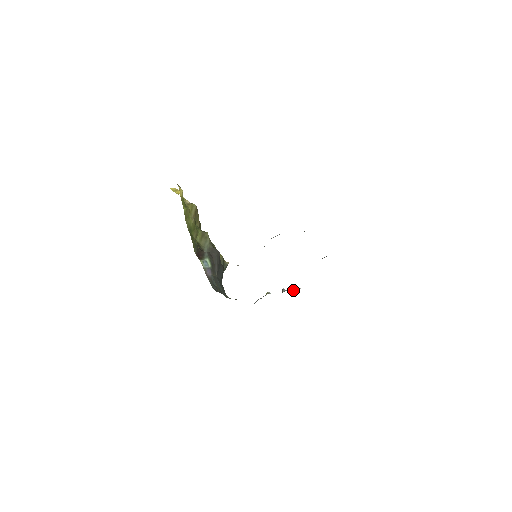
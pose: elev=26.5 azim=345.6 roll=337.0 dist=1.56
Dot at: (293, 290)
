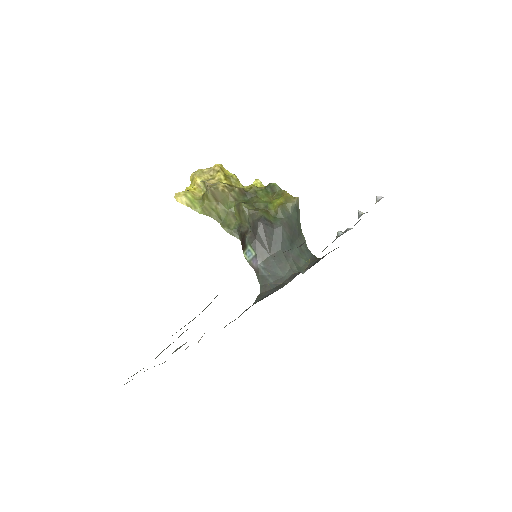
Dot at: occluded
